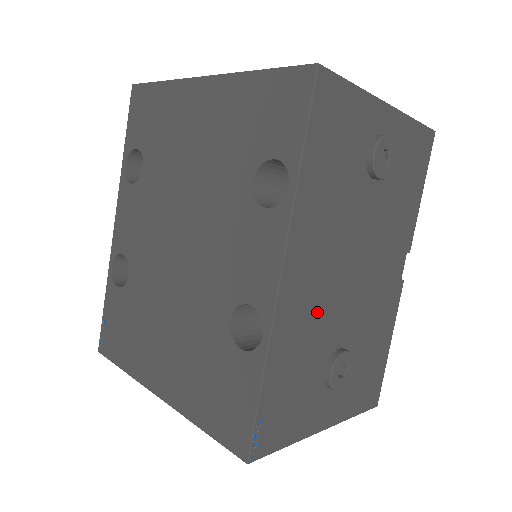
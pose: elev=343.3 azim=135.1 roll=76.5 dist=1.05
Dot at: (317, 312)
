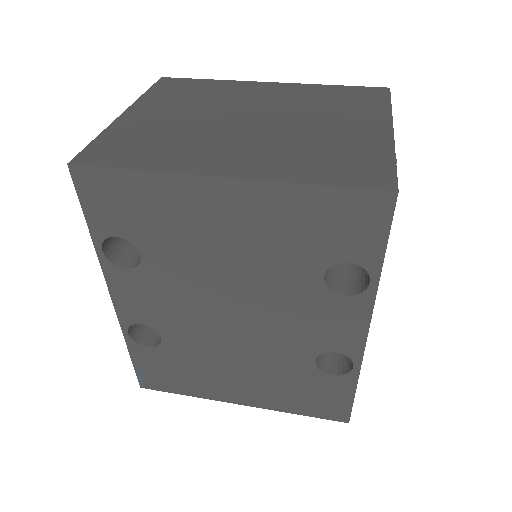
Dot at: occluded
